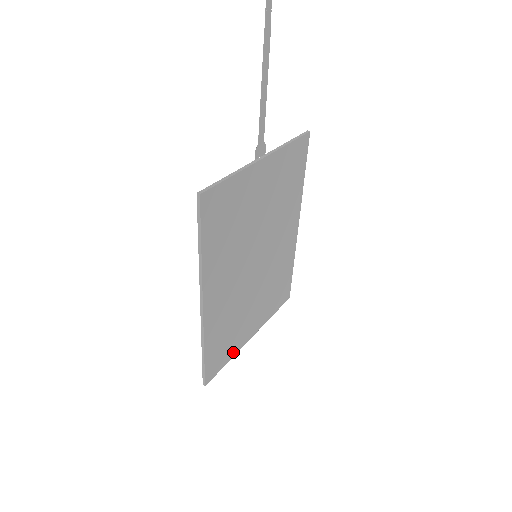
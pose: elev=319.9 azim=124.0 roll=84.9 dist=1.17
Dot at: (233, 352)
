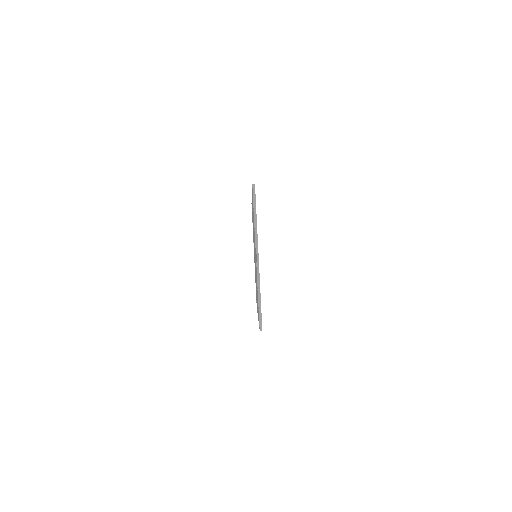
Dot at: occluded
